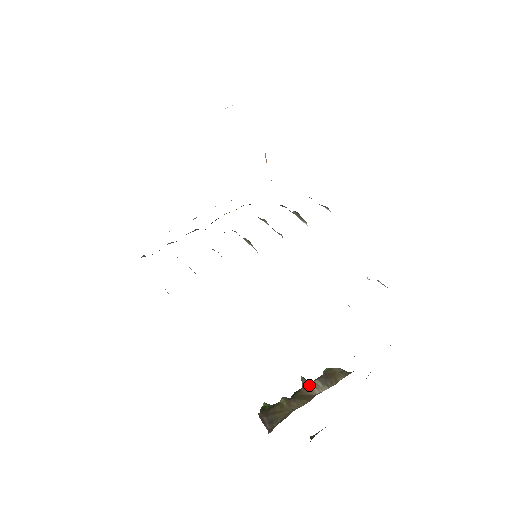
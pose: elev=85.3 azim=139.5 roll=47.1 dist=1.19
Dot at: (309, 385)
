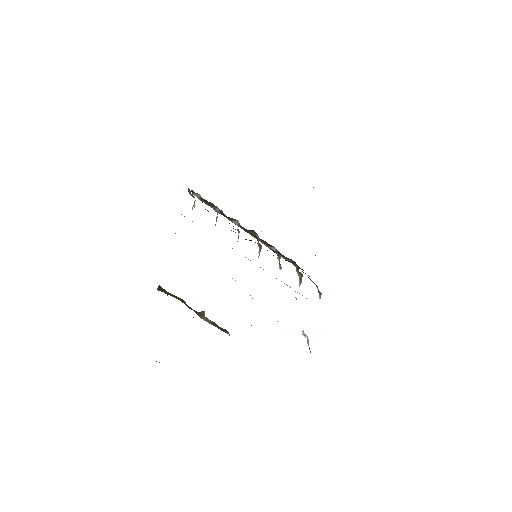
Dot at: (204, 315)
